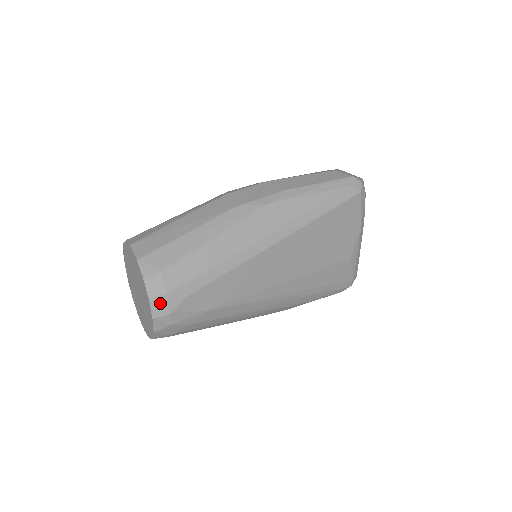
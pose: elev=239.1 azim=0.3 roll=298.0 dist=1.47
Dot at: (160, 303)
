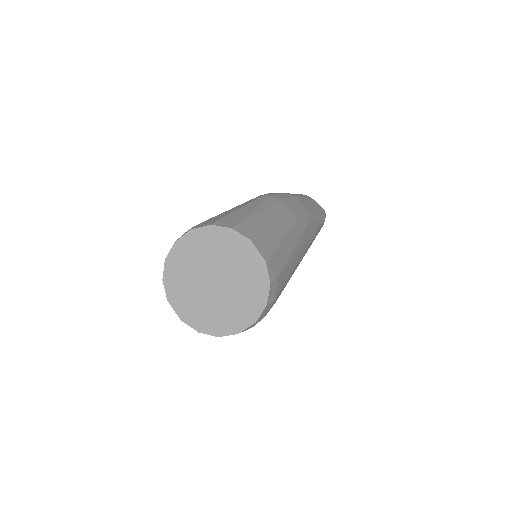
Dot at: (267, 309)
